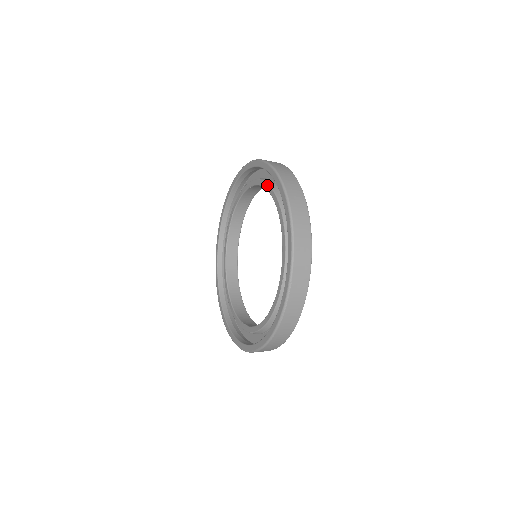
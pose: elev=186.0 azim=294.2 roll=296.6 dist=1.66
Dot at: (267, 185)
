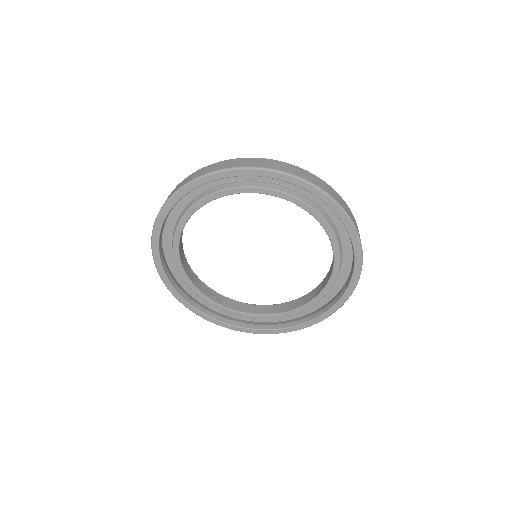
Dot at: (225, 191)
